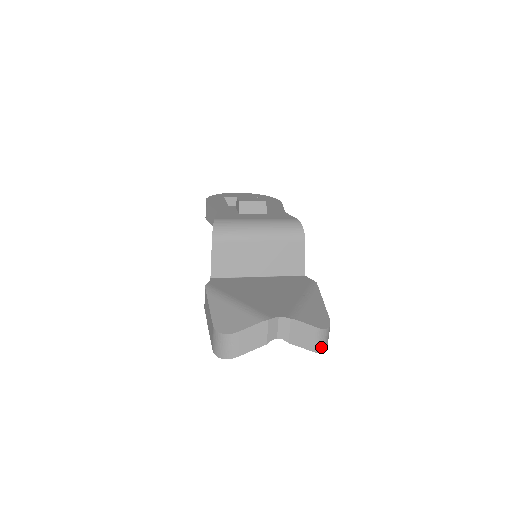
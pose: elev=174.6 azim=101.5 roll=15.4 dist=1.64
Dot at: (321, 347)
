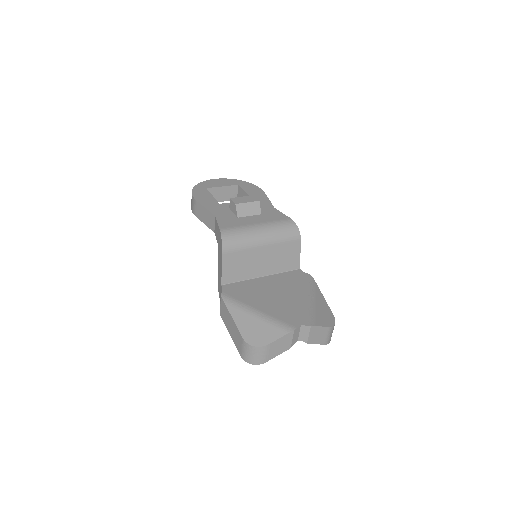
Dot at: (329, 339)
